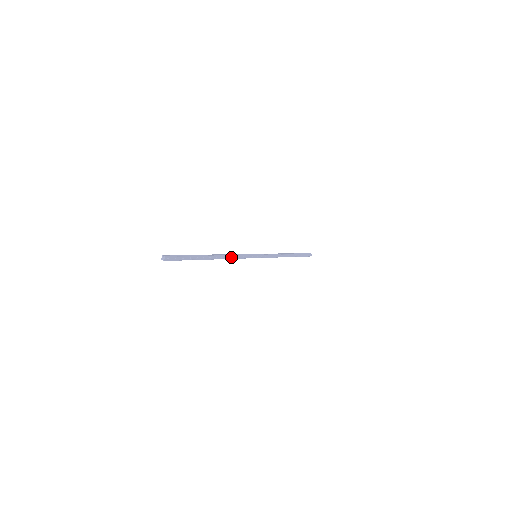
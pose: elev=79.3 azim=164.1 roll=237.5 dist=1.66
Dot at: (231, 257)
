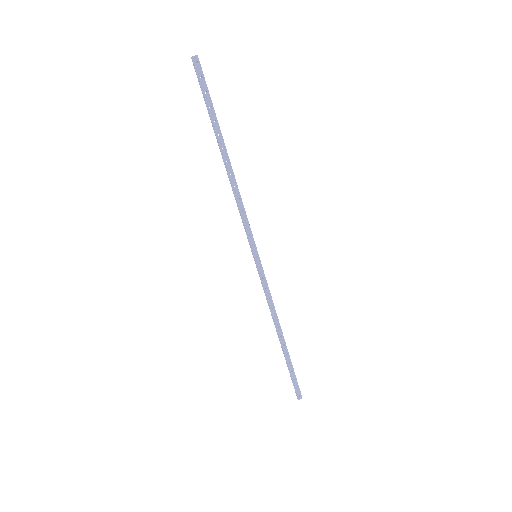
Dot at: (238, 196)
